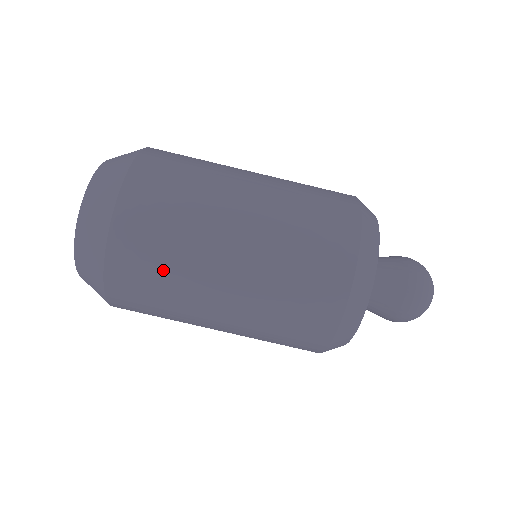
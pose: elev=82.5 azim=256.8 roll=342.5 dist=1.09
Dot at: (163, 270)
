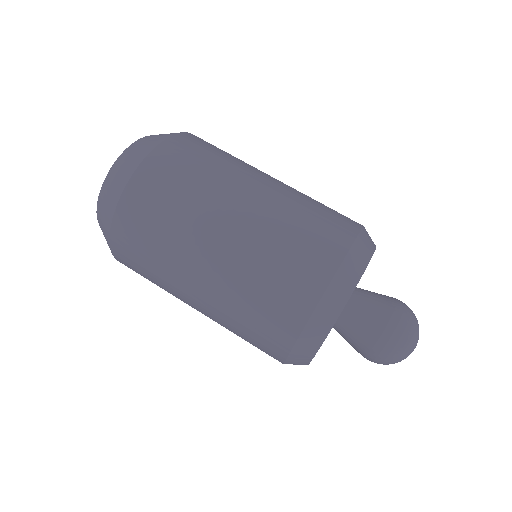
Dot at: (158, 236)
